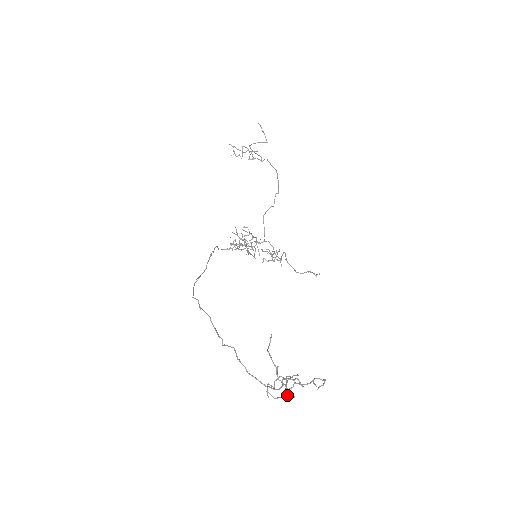
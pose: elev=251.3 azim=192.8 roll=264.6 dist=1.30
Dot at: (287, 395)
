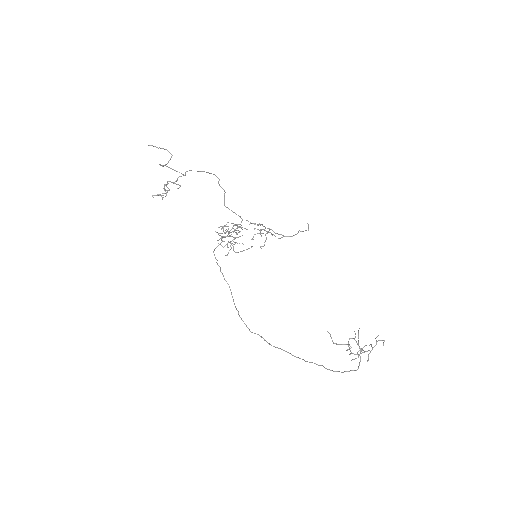
Dot at: (364, 352)
